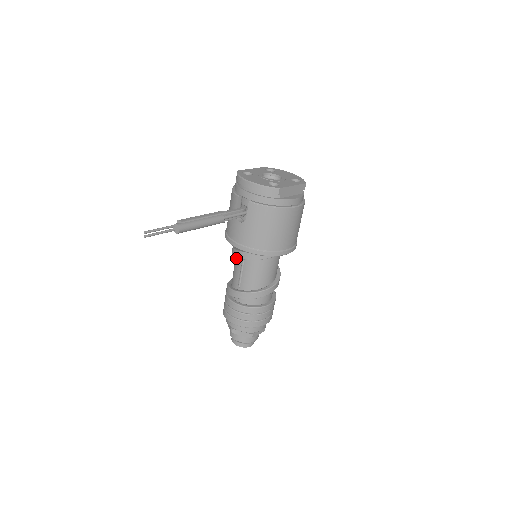
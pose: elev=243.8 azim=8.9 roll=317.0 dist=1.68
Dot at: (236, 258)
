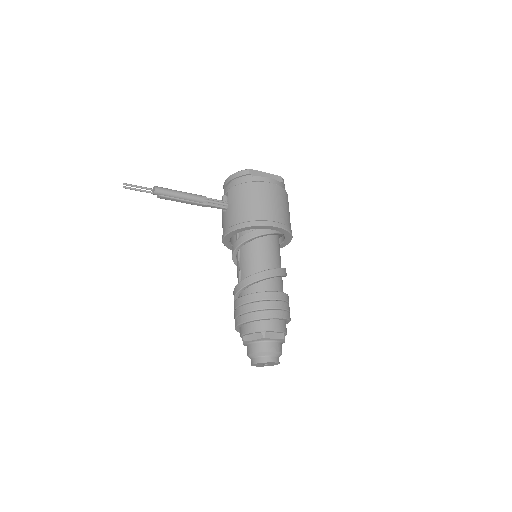
Dot at: (236, 261)
